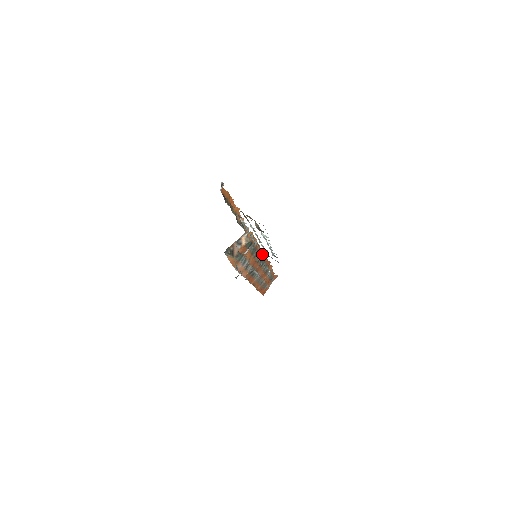
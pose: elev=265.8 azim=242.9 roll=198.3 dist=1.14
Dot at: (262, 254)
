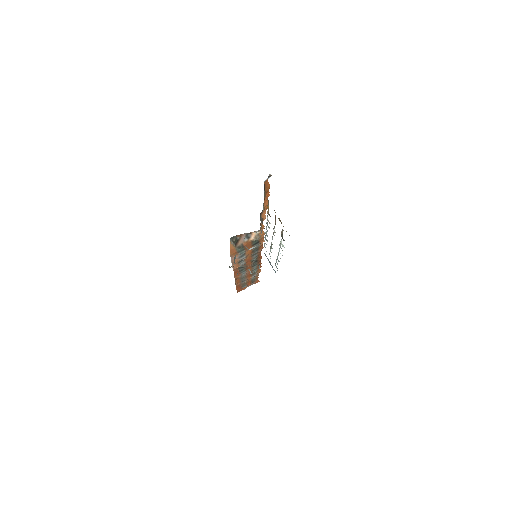
Dot at: (260, 256)
